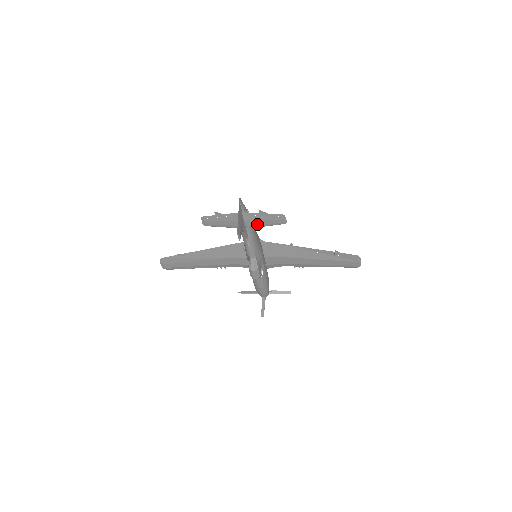
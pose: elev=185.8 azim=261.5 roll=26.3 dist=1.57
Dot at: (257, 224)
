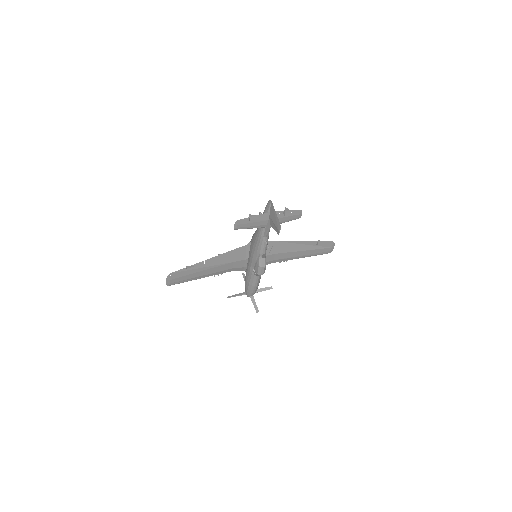
Dot at: (279, 221)
